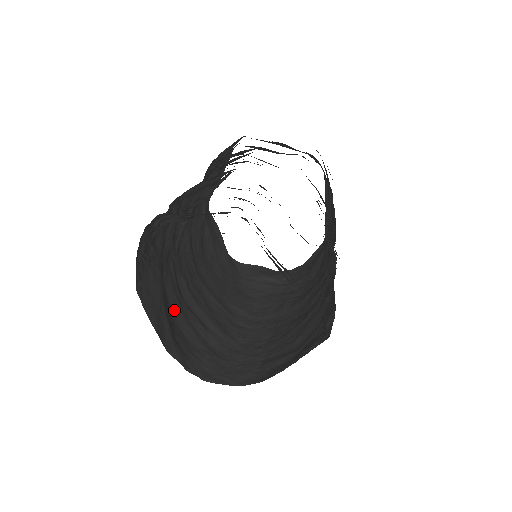
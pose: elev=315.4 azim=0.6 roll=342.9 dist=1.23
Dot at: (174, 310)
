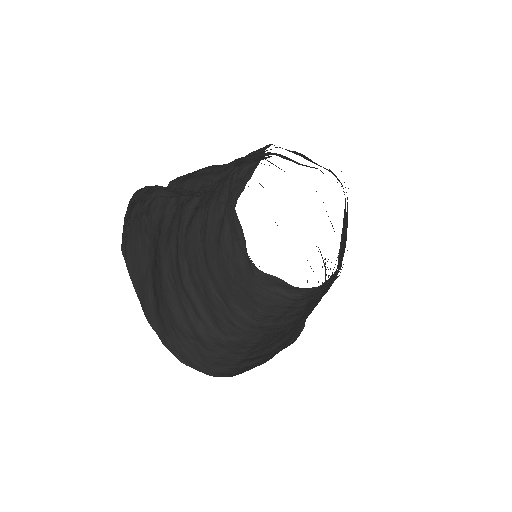
Dot at: (167, 287)
